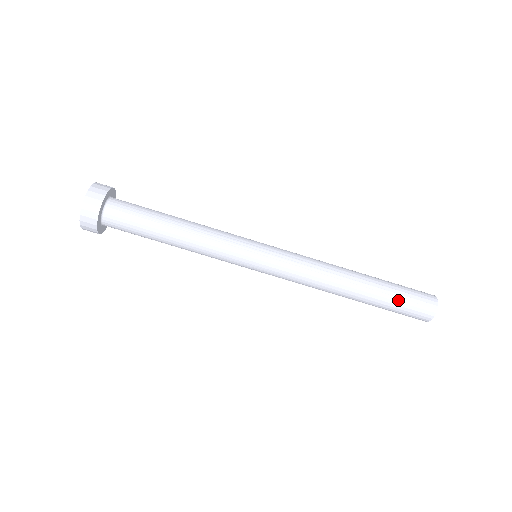
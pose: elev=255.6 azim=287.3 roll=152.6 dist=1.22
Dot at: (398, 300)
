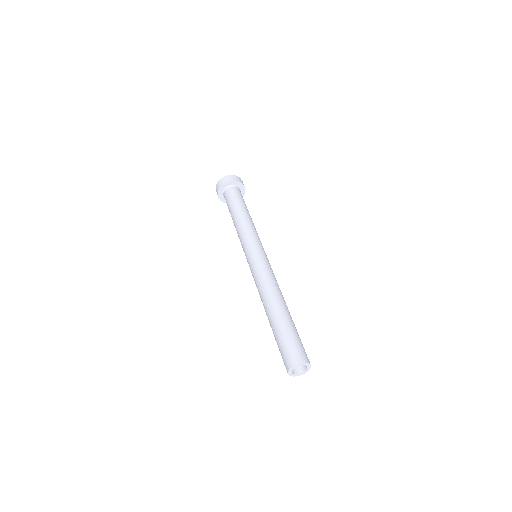
Dot at: (295, 333)
